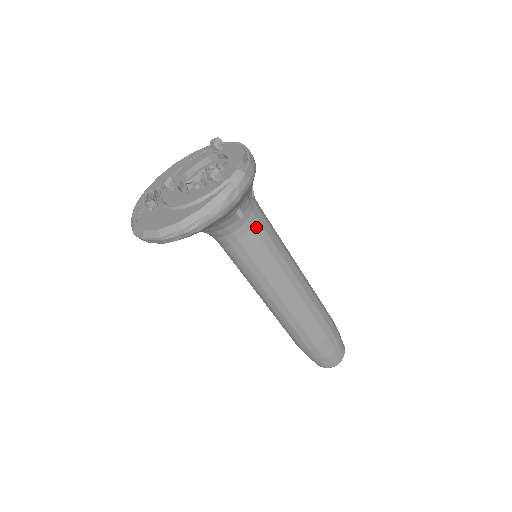
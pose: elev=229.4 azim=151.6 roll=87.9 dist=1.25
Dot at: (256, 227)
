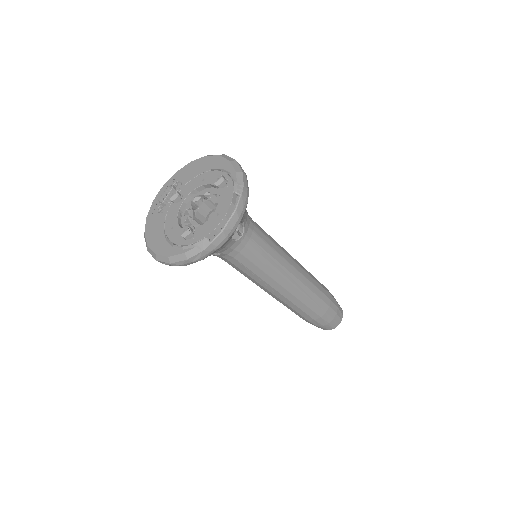
Dot at: (238, 258)
